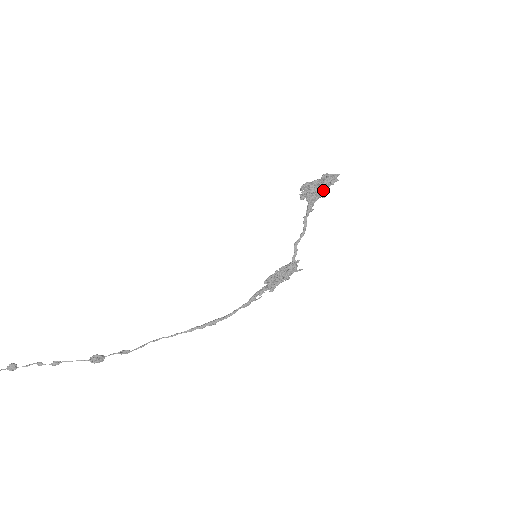
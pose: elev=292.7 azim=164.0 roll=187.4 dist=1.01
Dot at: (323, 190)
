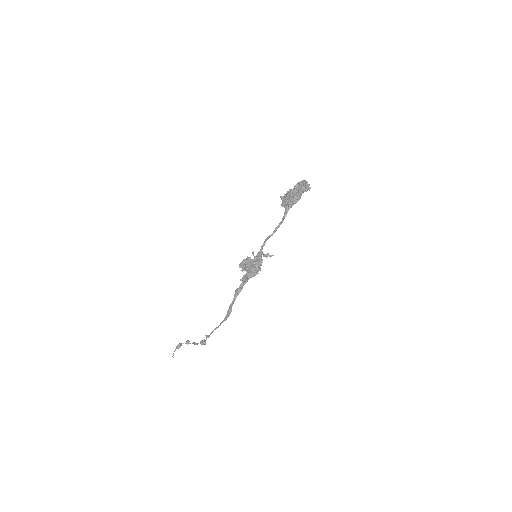
Dot at: (291, 194)
